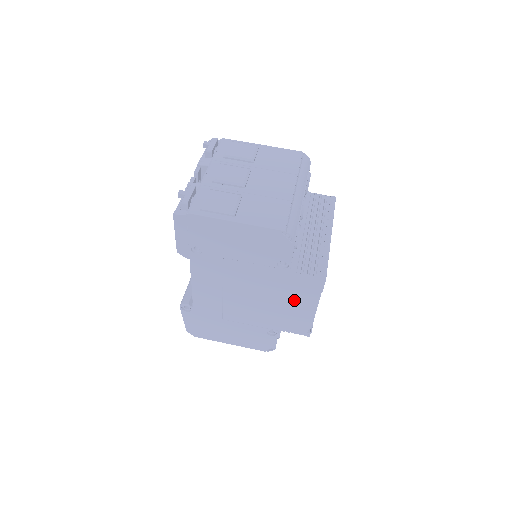
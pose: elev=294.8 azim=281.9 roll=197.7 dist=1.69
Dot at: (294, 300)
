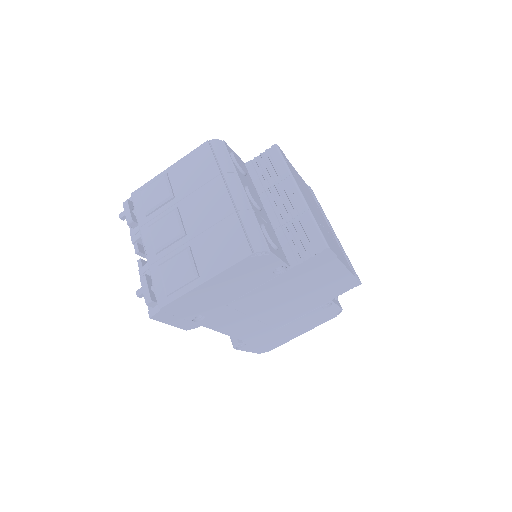
Dot at: (319, 278)
